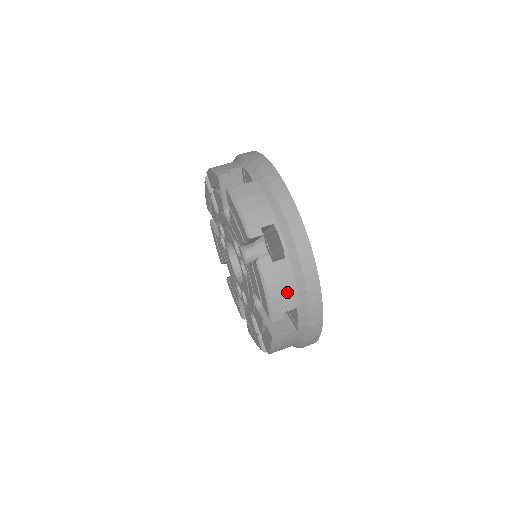
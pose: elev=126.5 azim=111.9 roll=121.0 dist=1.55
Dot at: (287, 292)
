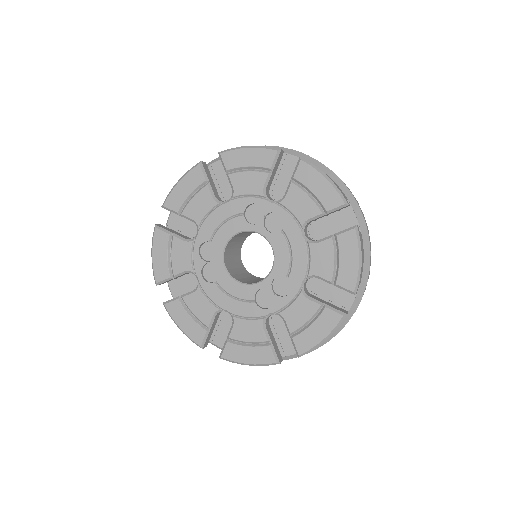
Dot at: occluded
